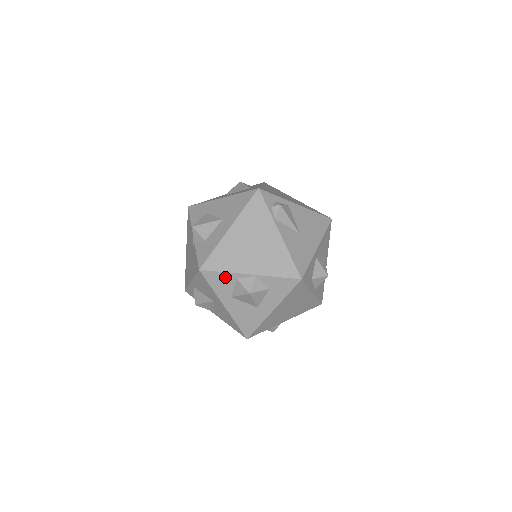
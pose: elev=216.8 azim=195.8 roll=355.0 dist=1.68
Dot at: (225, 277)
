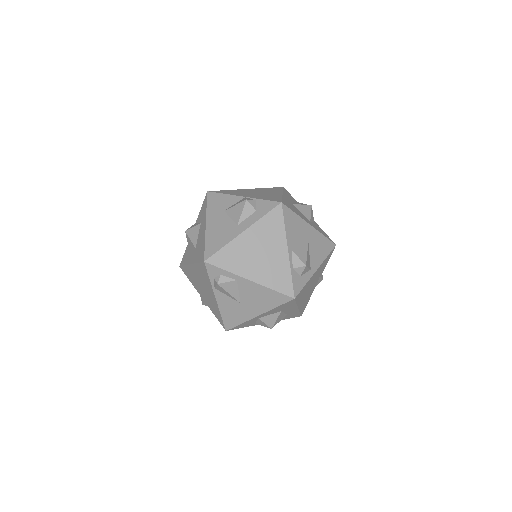
Dot at: occluded
